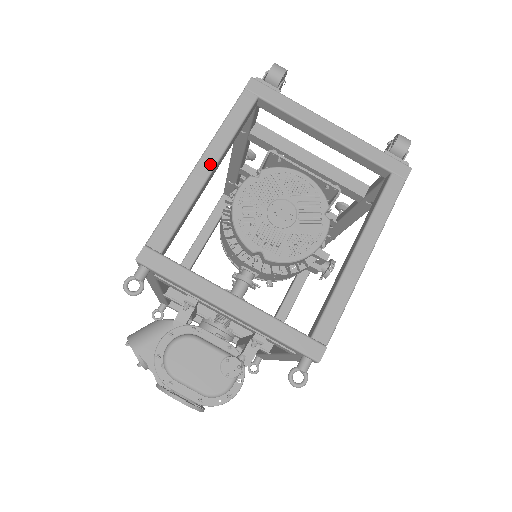
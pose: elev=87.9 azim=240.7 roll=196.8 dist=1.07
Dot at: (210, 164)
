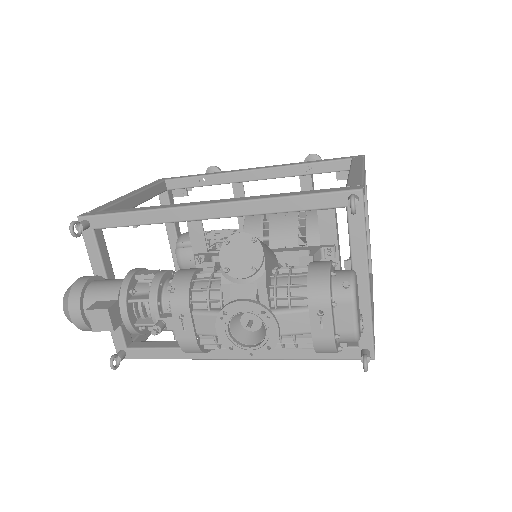
Dot at: occluded
